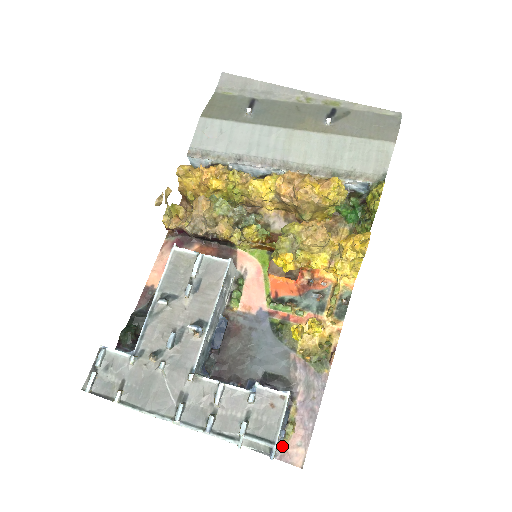
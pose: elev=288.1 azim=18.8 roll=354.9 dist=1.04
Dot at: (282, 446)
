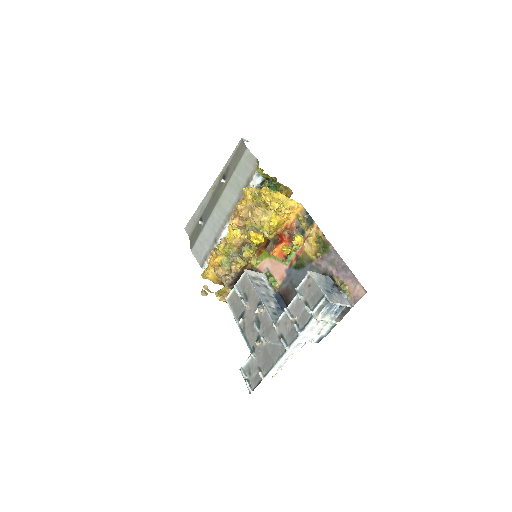
Dot at: (350, 298)
